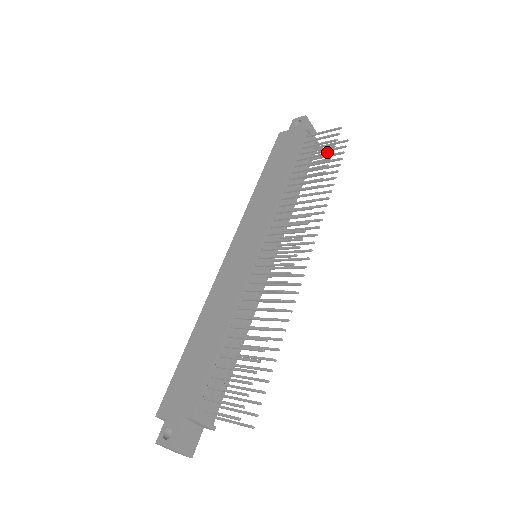
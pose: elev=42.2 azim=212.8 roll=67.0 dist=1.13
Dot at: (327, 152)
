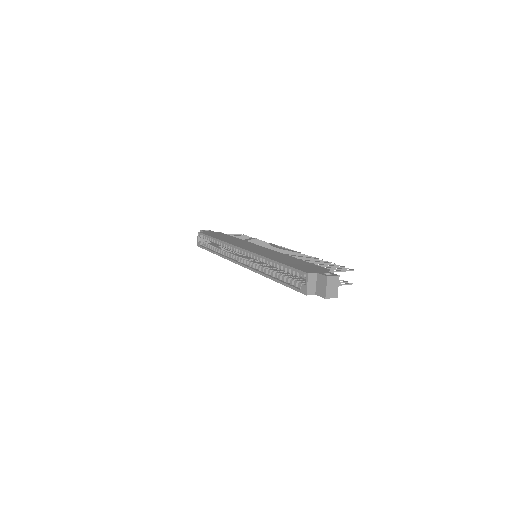
Dot at: occluded
